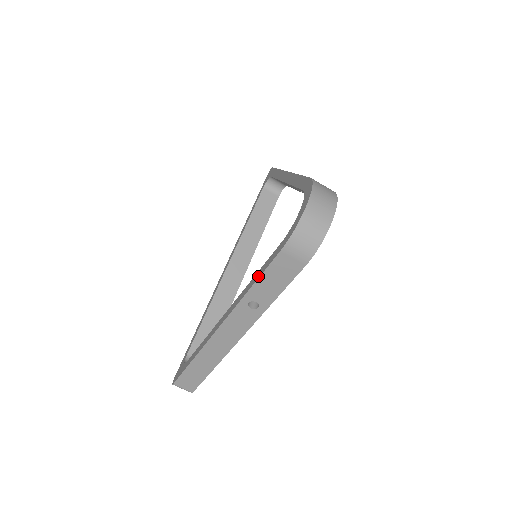
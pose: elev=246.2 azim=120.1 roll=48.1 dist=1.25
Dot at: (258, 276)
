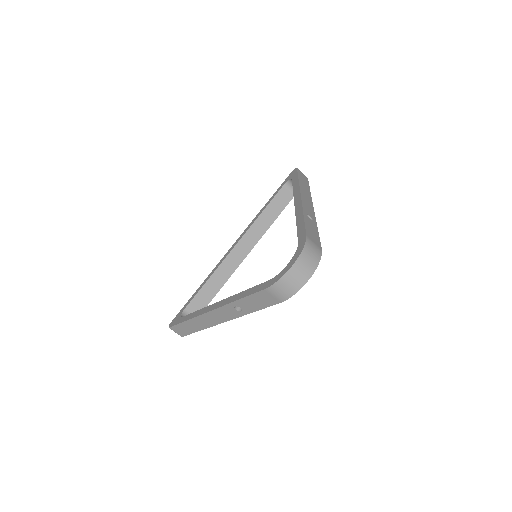
Dot at: (246, 295)
